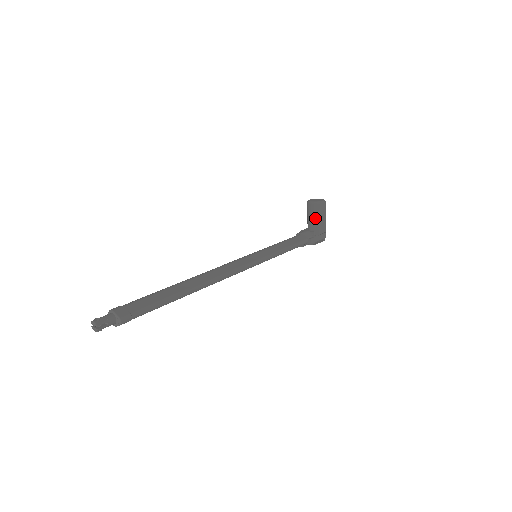
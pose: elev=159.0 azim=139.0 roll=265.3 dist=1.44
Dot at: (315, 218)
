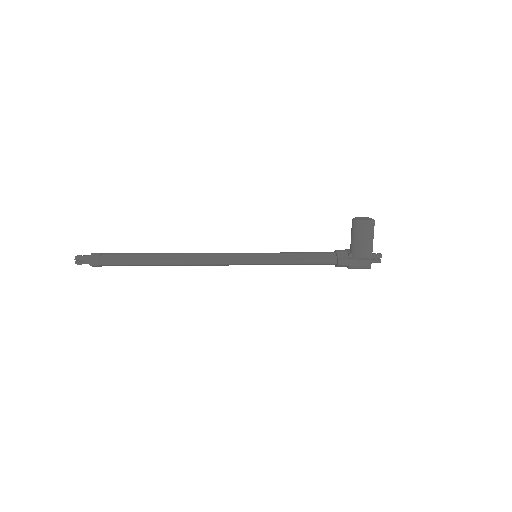
Dot at: (353, 238)
